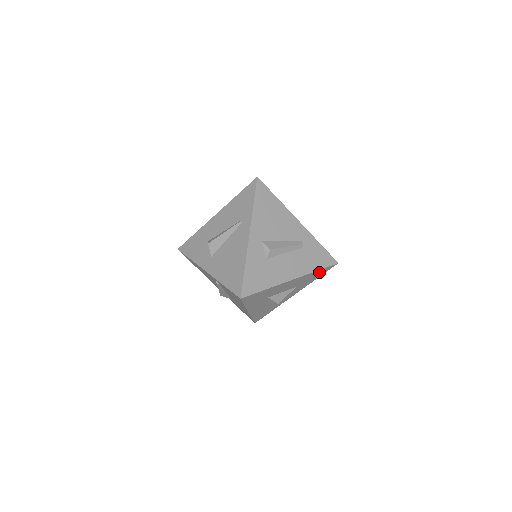
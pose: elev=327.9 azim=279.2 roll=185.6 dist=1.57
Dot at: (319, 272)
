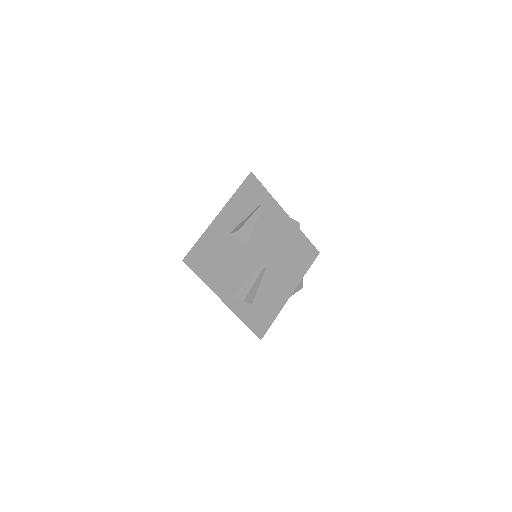
Dot at: occluded
